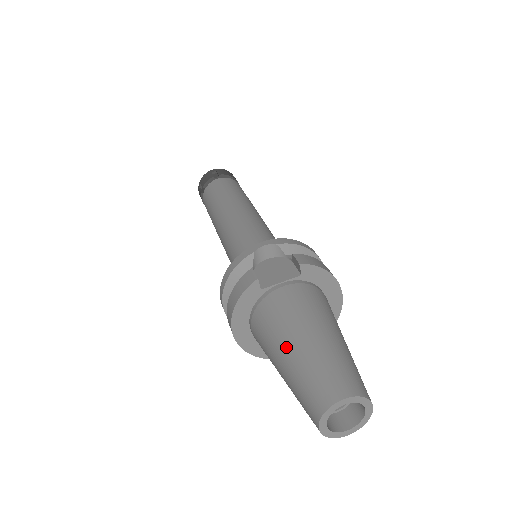
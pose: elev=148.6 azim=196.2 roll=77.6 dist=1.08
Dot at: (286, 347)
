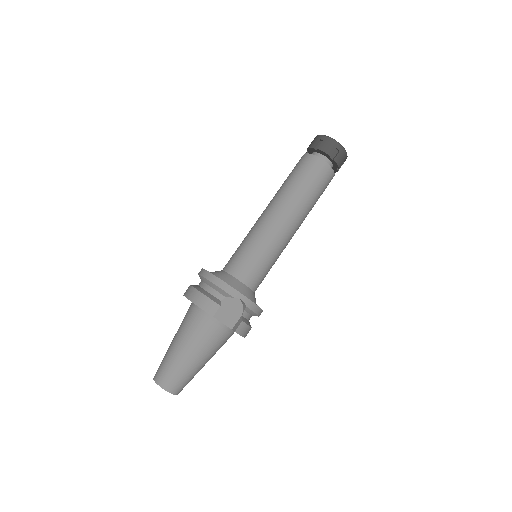
Dot at: (183, 348)
